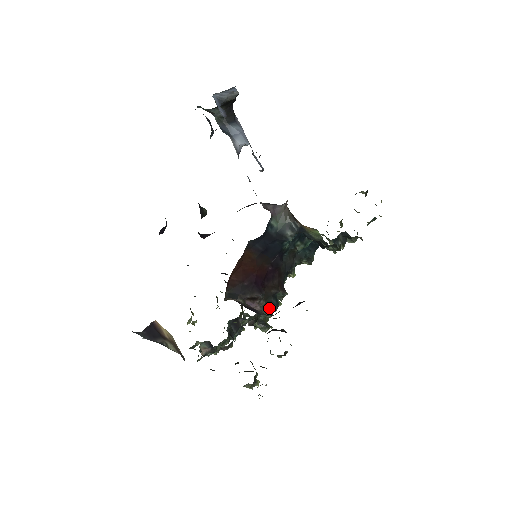
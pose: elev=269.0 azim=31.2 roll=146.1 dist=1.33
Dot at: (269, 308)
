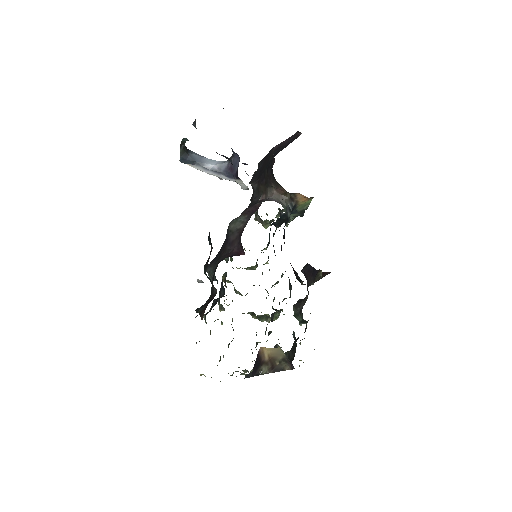
Dot at: (290, 287)
